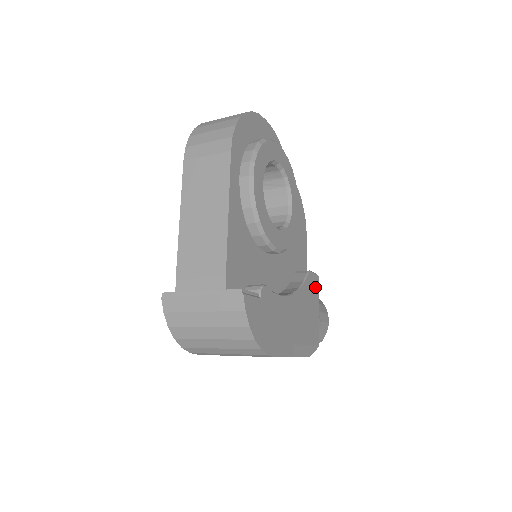
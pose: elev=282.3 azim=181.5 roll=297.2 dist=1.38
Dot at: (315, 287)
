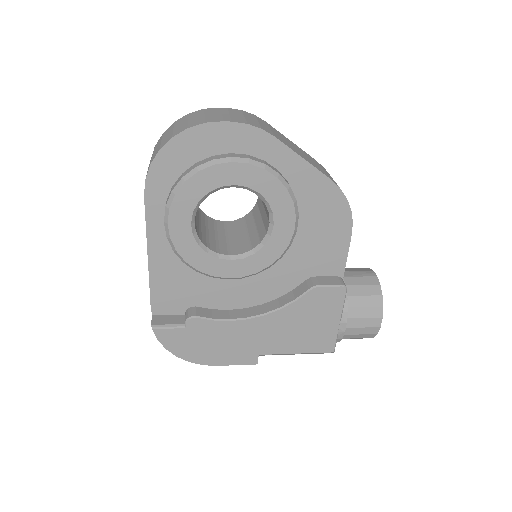
Dot at: (331, 300)
